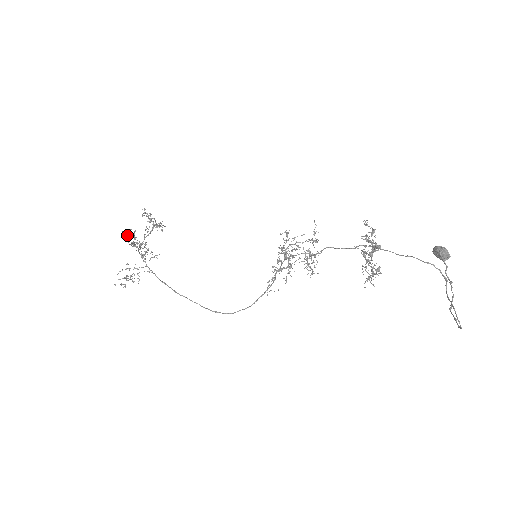
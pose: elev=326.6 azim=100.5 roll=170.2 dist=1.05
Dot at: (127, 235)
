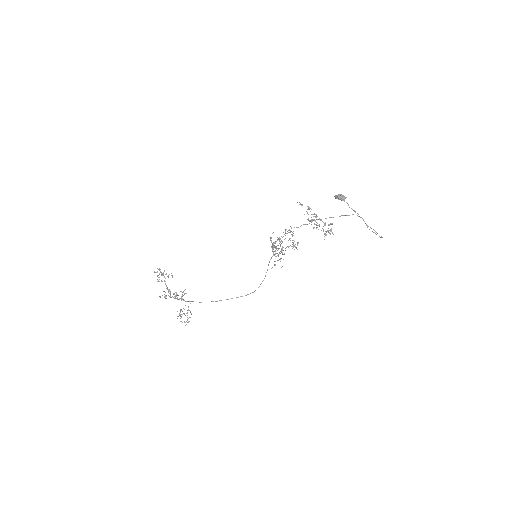
Dot at: occluded
